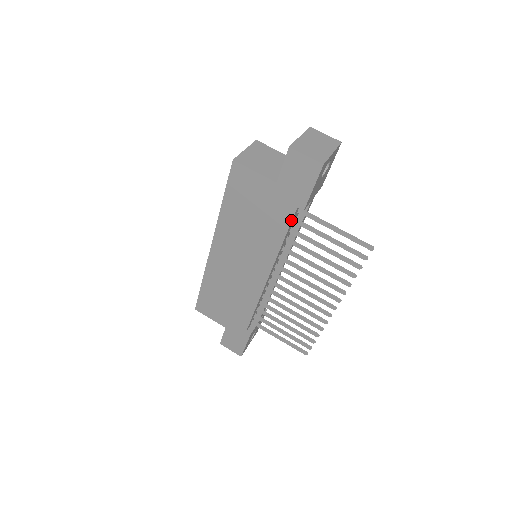
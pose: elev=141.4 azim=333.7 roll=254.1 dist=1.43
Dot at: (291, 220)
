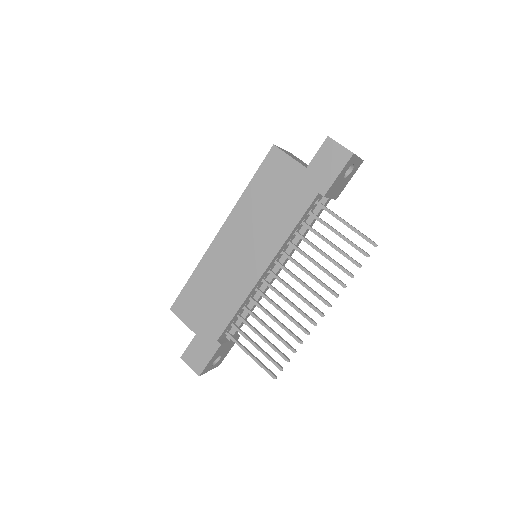
Dot at: (309, 206)
